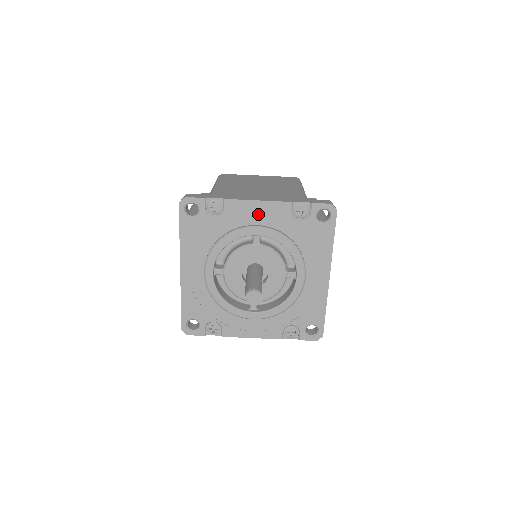
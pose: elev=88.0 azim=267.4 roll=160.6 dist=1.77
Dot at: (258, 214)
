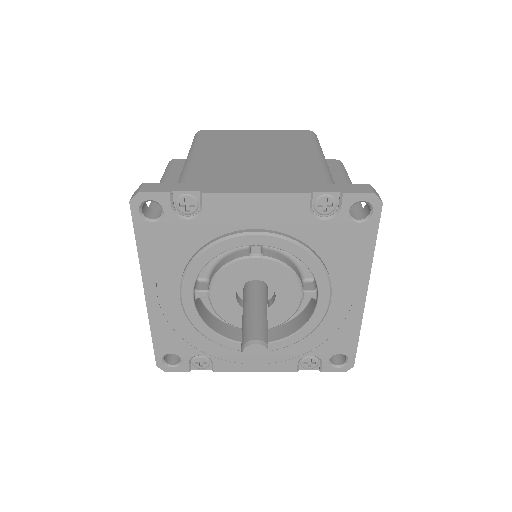
Dot at: (257, 213)
